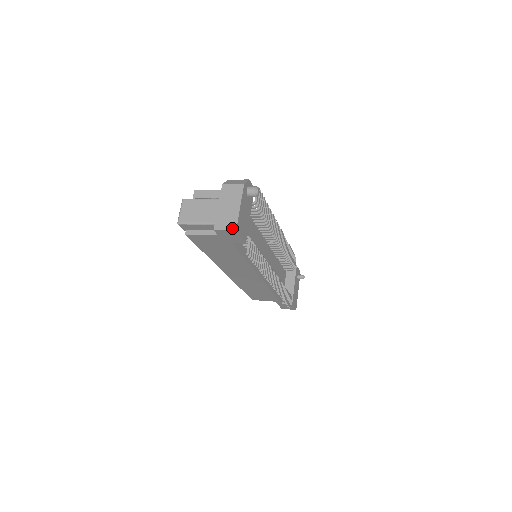
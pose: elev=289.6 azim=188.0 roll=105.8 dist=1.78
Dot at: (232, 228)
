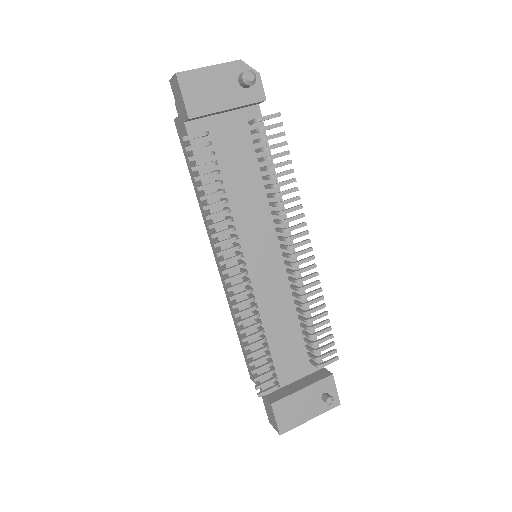
Dot at: (177, 73)
